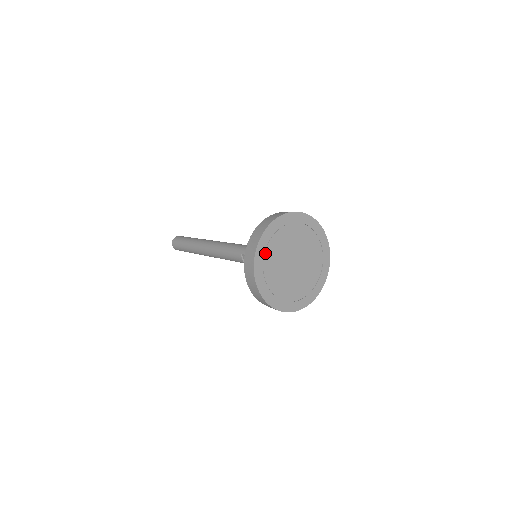
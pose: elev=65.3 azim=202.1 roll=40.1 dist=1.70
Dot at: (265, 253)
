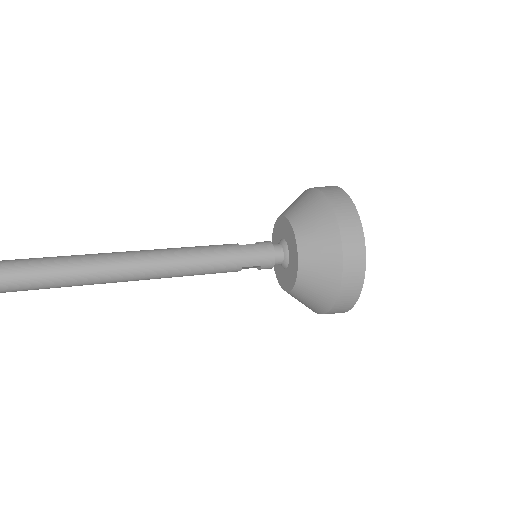
Dot at: occluded
